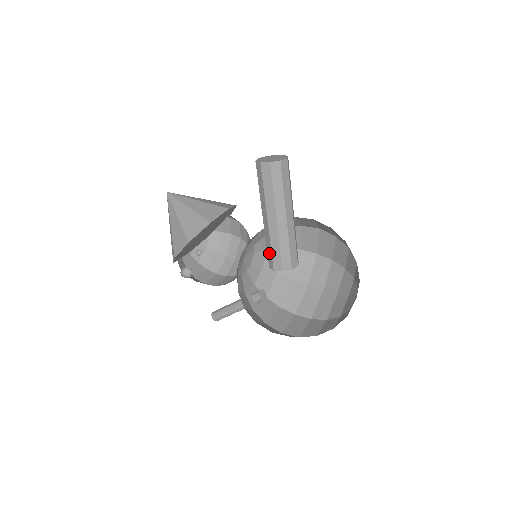
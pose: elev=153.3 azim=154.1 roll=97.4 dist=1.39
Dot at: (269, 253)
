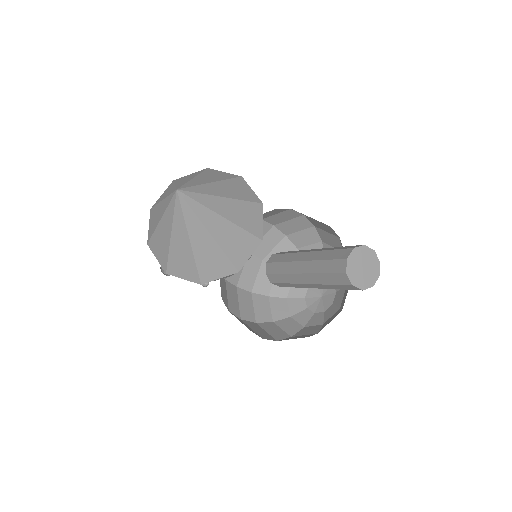
Dot at: (278, 278)
